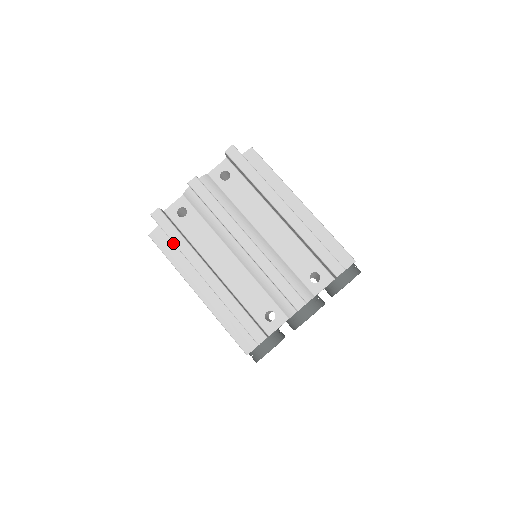
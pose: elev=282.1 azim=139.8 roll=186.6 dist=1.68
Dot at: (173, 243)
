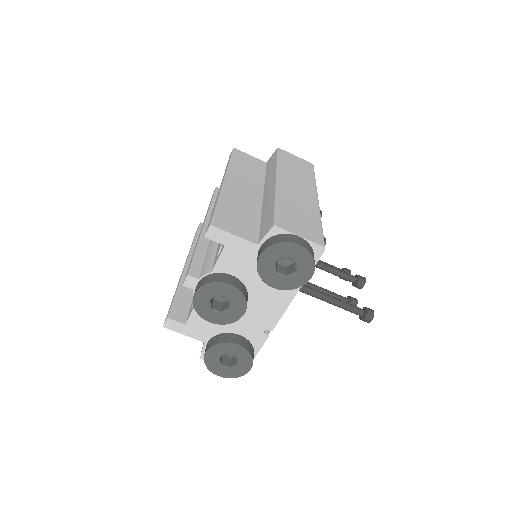
Dot at: occluded
